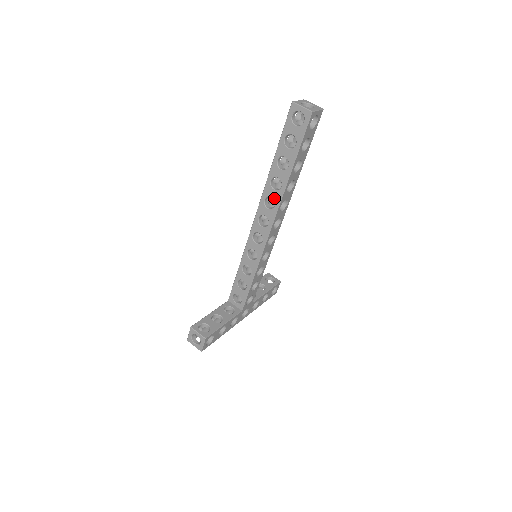
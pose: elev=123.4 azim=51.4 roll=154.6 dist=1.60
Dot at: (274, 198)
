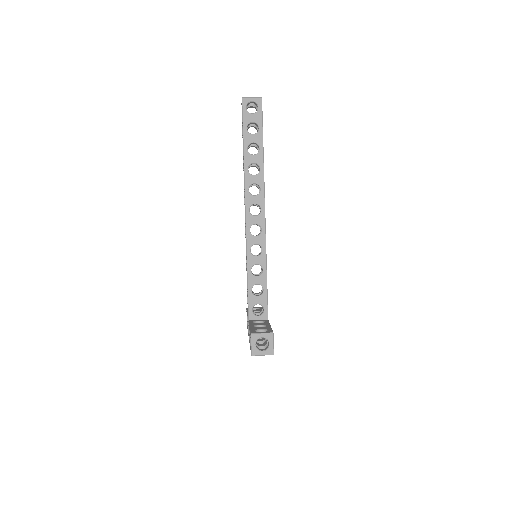
Dot at: (257, 183)
